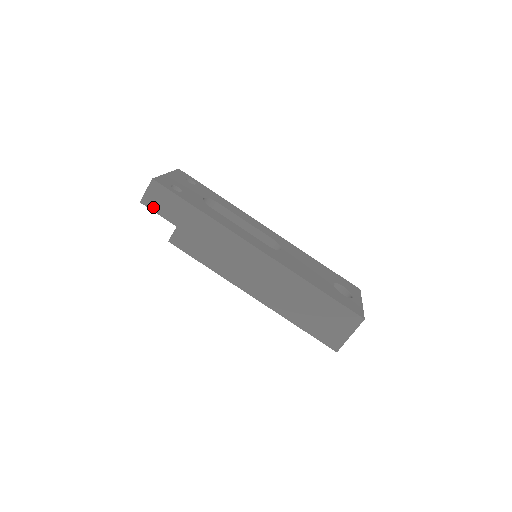
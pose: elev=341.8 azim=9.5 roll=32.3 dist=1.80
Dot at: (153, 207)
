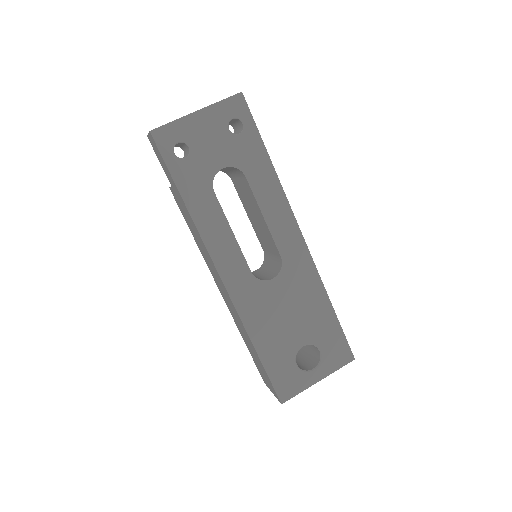
Dot at: (155, 152)
